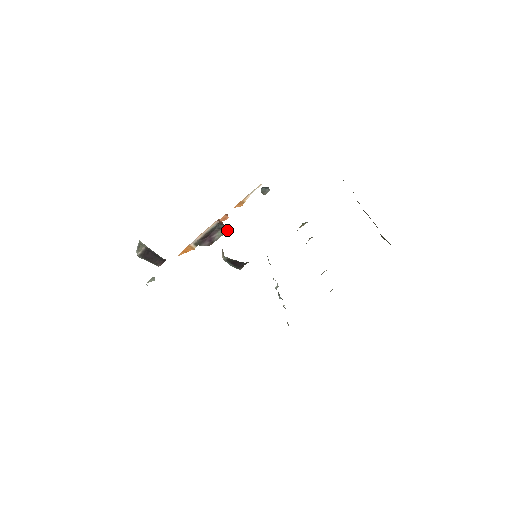
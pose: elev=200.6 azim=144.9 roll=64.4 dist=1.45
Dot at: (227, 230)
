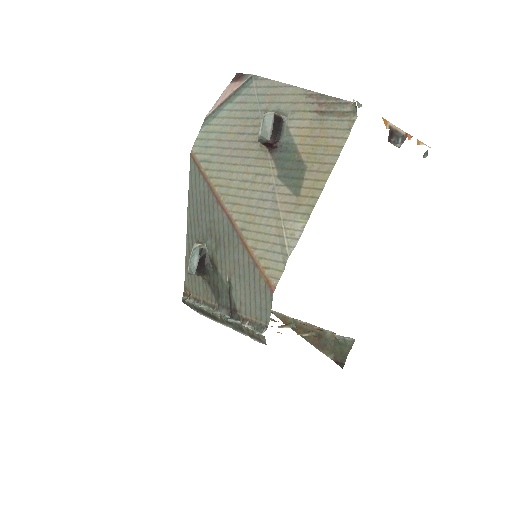
Dot at: (399, 147)
